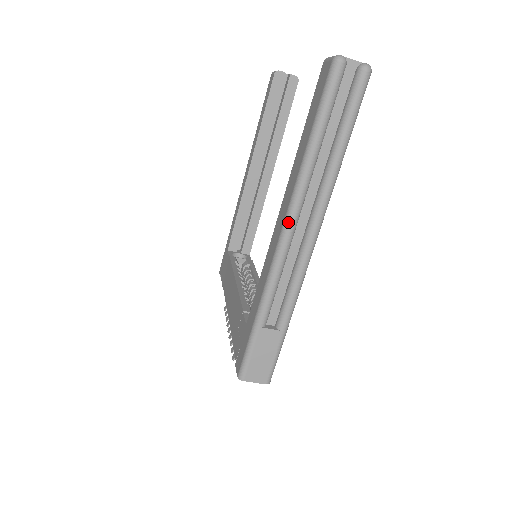
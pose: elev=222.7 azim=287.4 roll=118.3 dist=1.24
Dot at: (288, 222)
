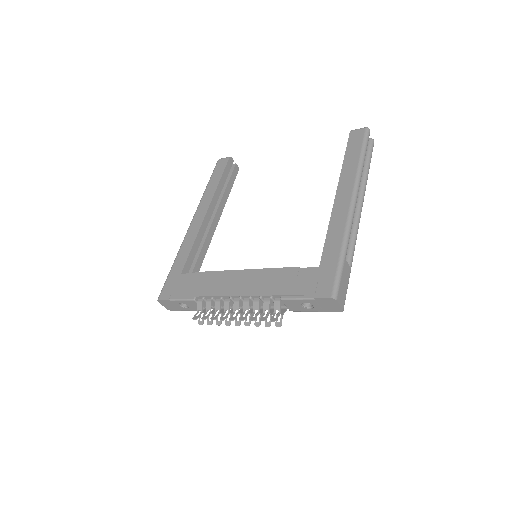
Dot at: (356, 194)
